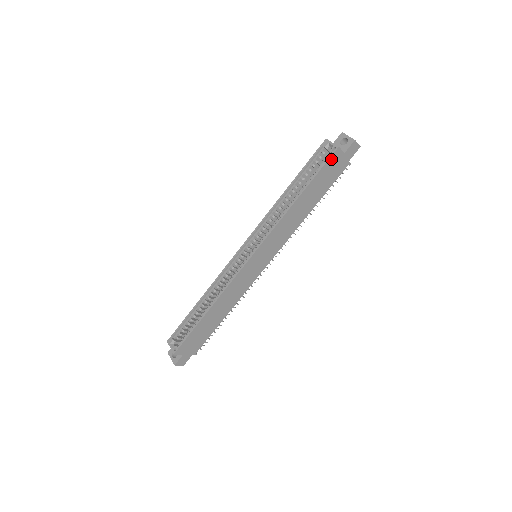
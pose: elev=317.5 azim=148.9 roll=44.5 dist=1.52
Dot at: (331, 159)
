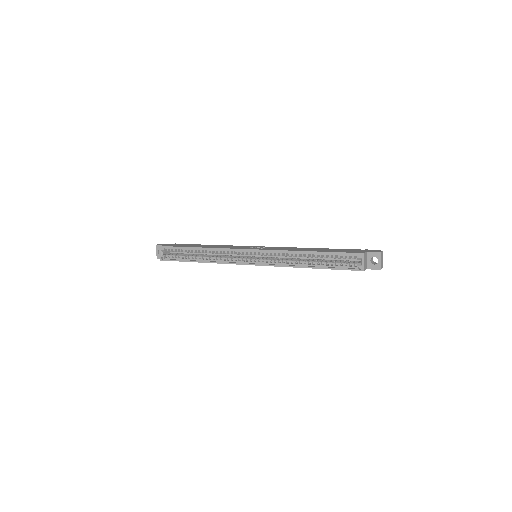
Dot at: (353, 270)
